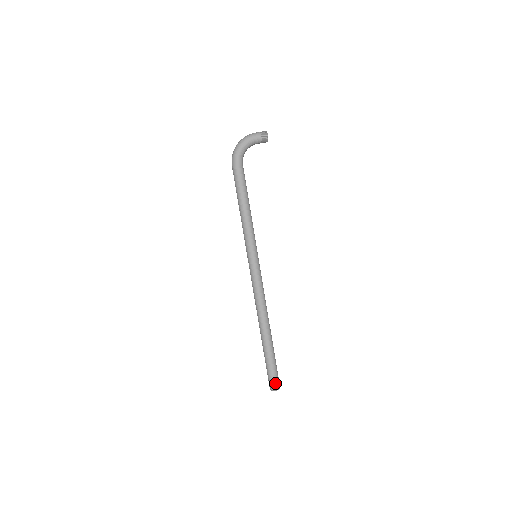
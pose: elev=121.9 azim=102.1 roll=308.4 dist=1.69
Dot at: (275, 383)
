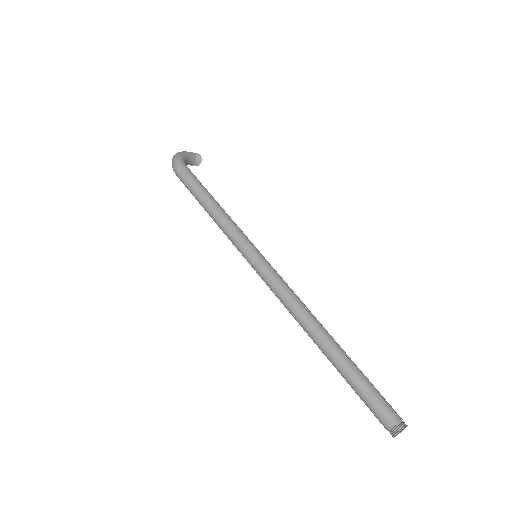
Dot at: (396, 414)
